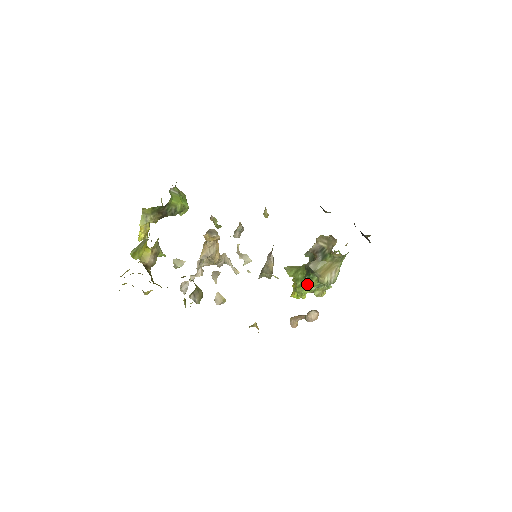
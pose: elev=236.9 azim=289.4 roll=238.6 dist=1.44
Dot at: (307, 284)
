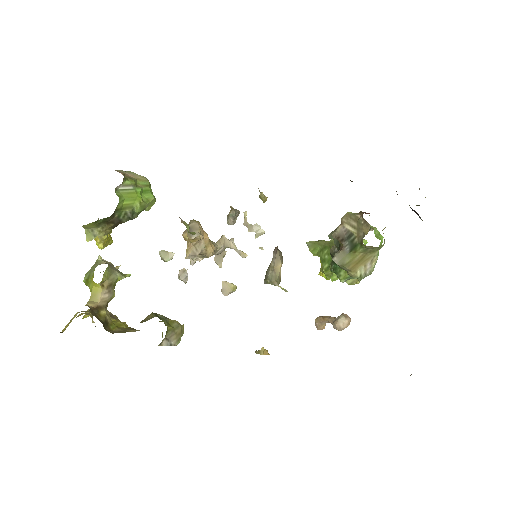
Dot at: occluded
